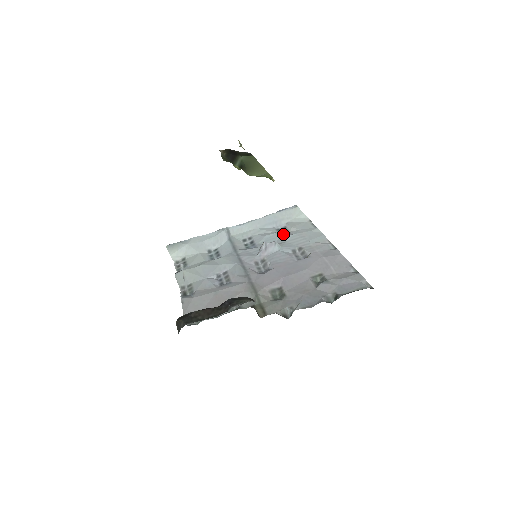
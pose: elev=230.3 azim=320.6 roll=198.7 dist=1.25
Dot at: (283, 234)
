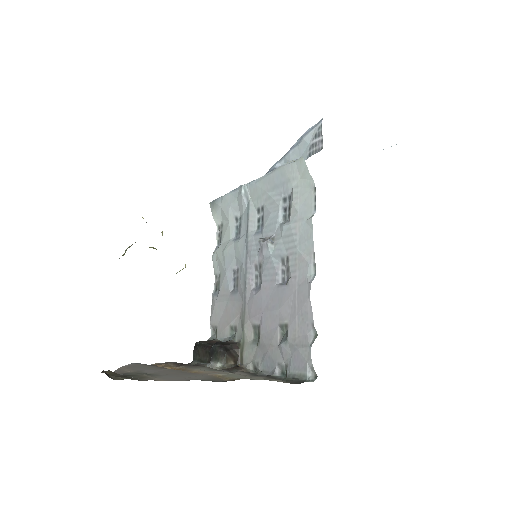
Dot at: (286, 212)
